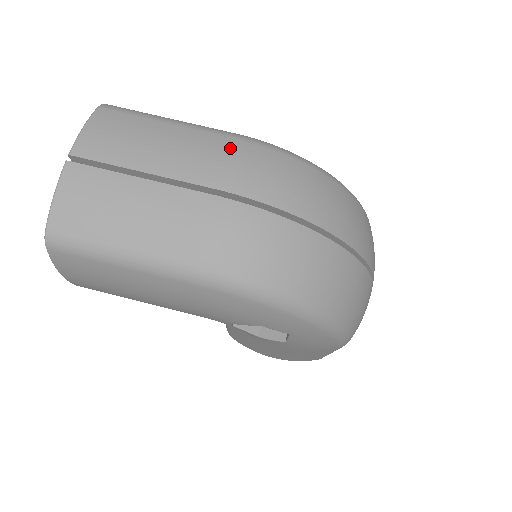
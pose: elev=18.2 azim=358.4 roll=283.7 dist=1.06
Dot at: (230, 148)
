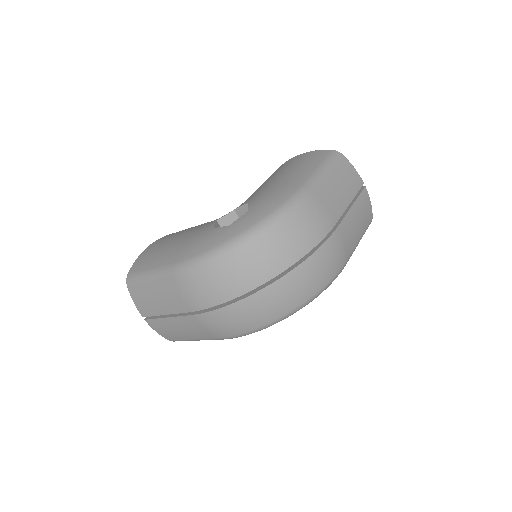
Dot at: (176, 285)
